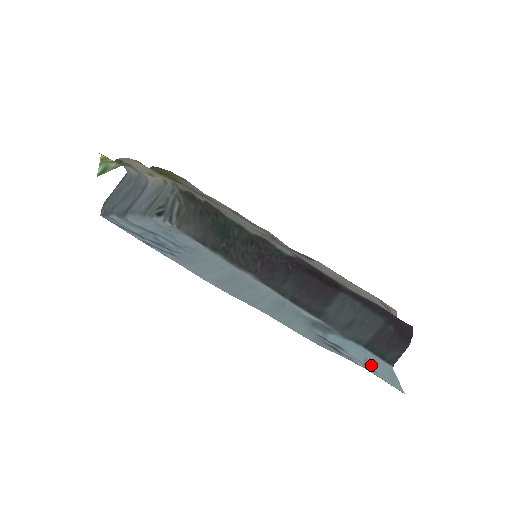
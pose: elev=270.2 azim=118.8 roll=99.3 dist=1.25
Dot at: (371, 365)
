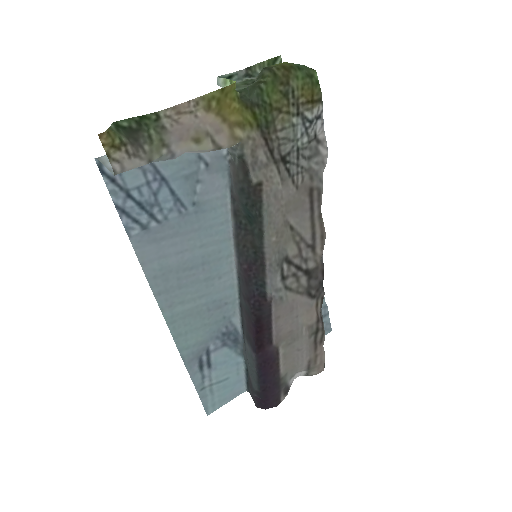
Dot at: (218, 387)
